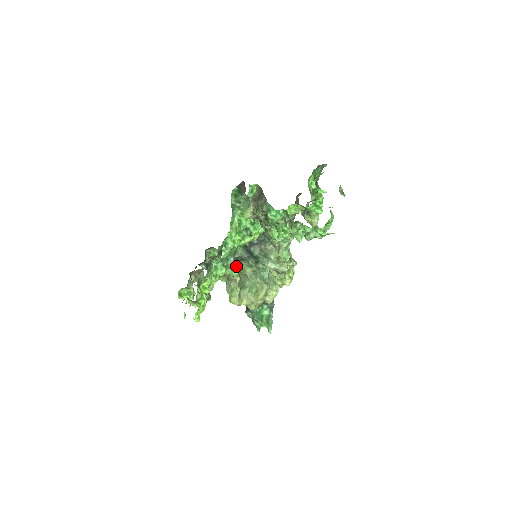
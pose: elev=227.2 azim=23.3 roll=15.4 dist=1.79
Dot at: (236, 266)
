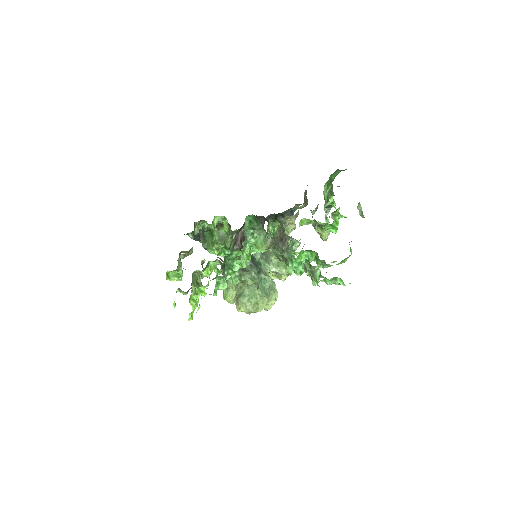
Dot at: (237, 276)
